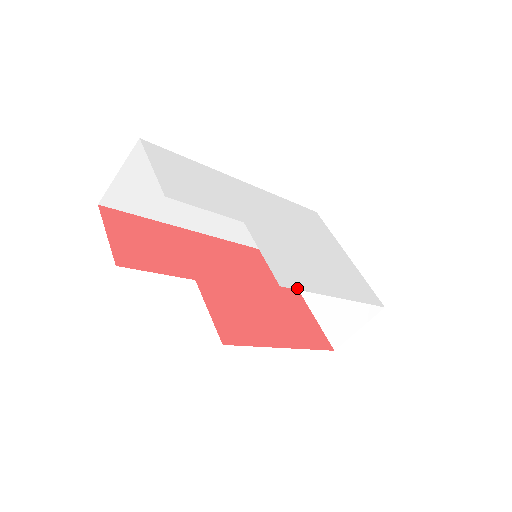
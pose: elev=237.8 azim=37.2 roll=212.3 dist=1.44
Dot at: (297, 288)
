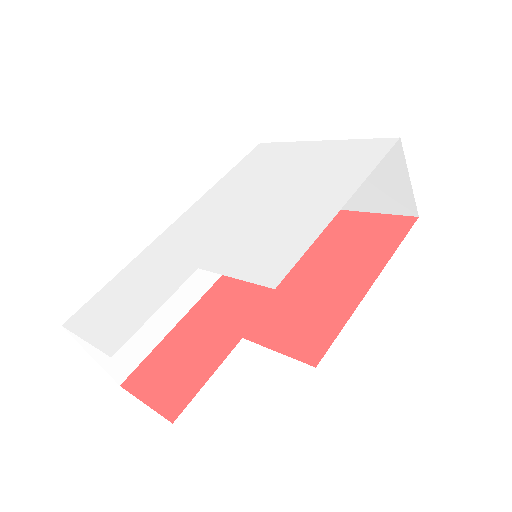
Dot at: (294, 263)
